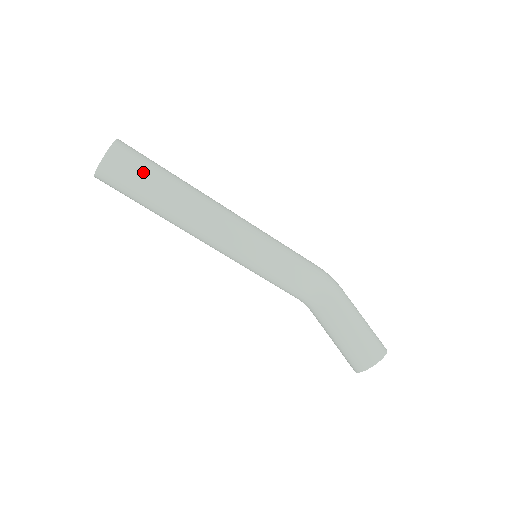
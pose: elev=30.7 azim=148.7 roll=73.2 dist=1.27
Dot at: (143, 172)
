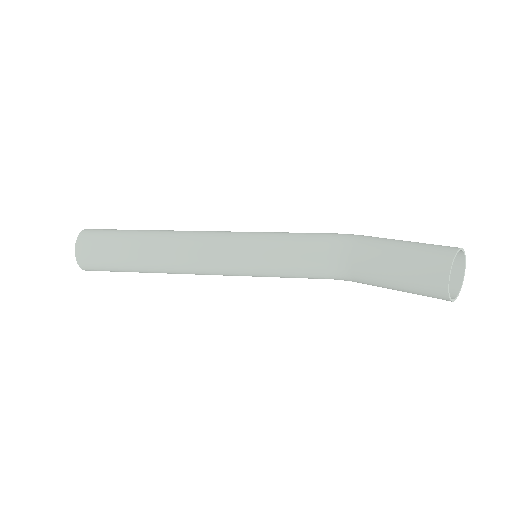
Dot at: (114, 233)
